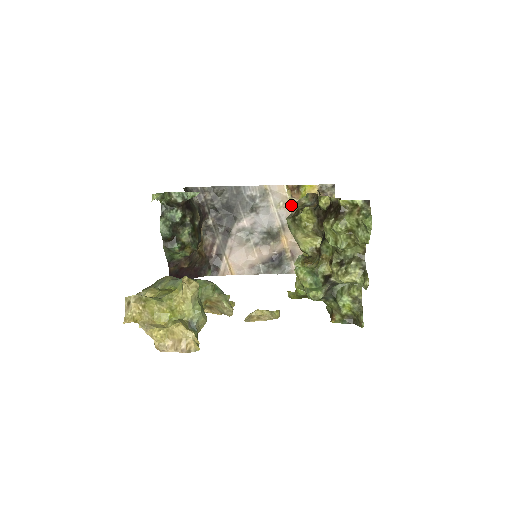
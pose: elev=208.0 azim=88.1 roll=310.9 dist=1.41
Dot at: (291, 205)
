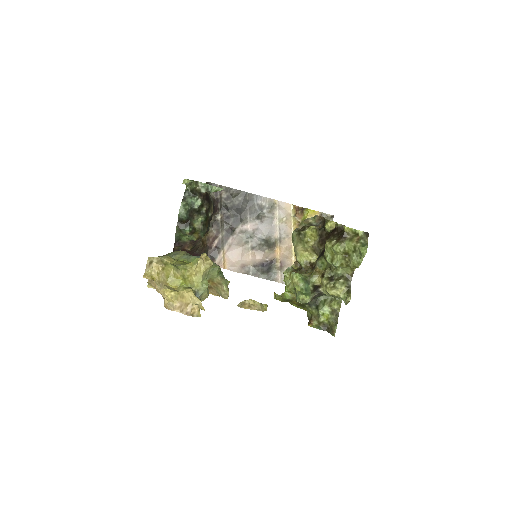
Dot at: (292, 223)
